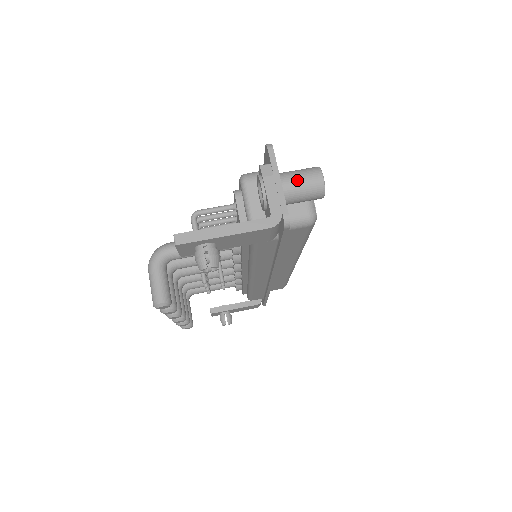
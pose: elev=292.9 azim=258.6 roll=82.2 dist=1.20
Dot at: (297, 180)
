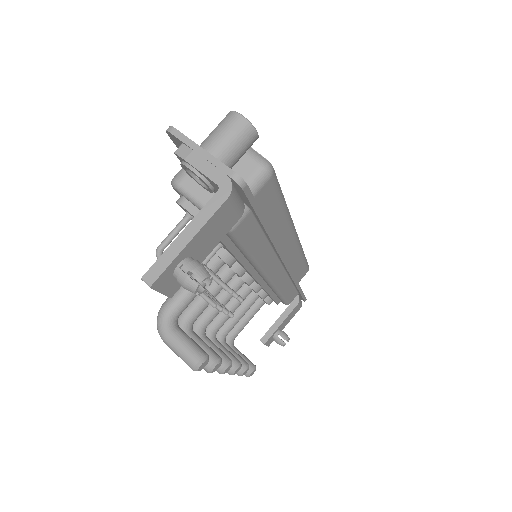
Dot at: (219, 137)
